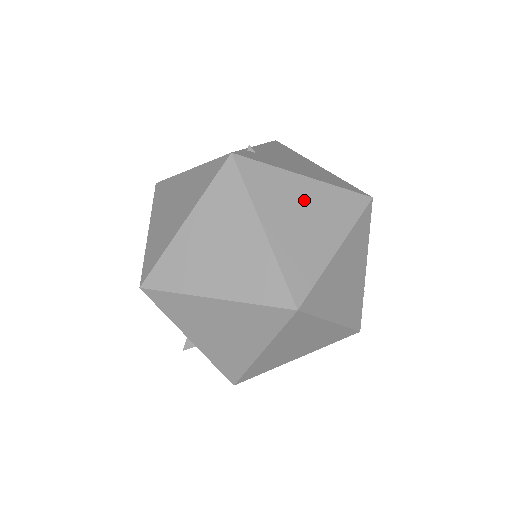
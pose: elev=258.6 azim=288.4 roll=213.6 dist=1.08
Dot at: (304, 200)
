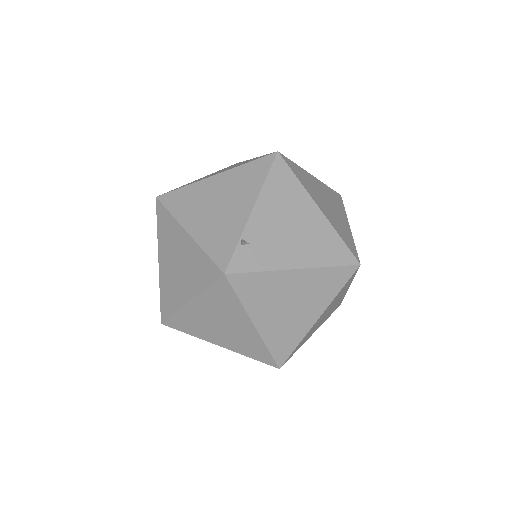
Dot at: (292, 291)
